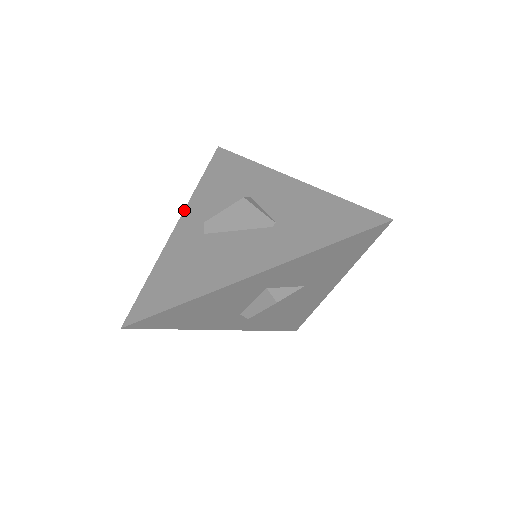
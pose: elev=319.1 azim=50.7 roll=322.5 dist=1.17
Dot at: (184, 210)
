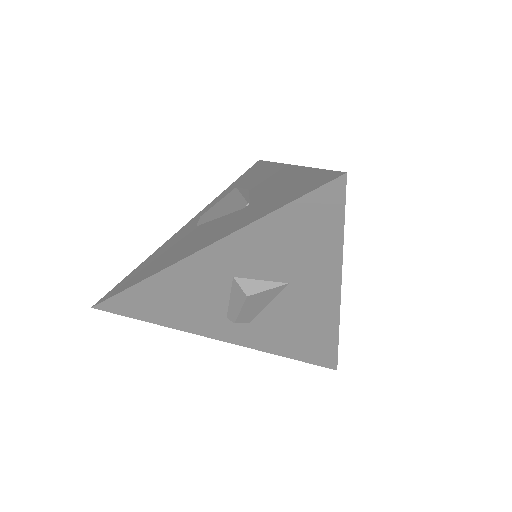
Dot at: (199, 212)
